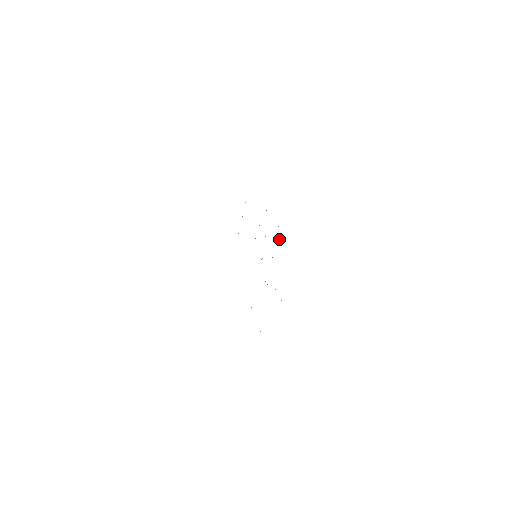
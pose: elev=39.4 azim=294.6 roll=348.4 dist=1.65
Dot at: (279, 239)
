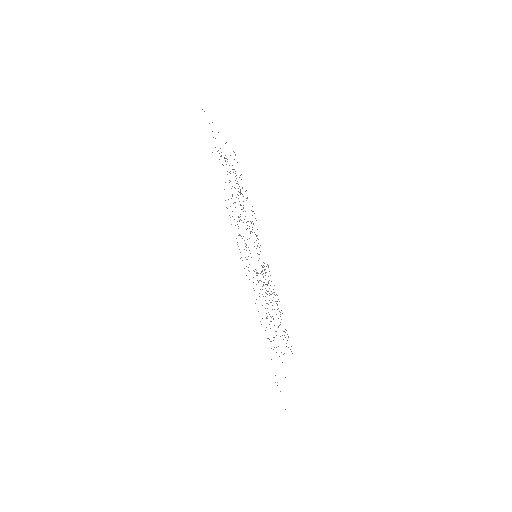
Dot at: occluded
